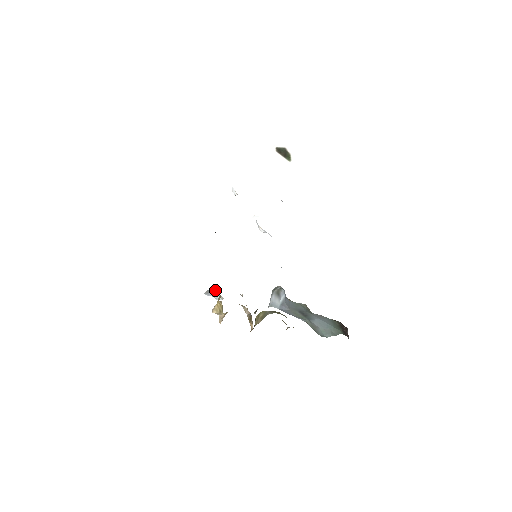
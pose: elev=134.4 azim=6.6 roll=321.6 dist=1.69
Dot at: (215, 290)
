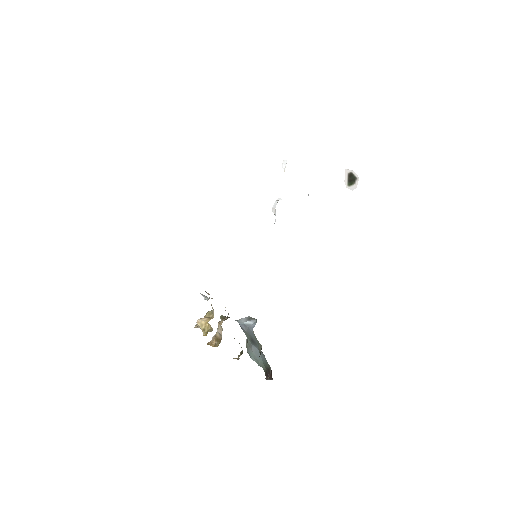
Dot at: (211, 298)
